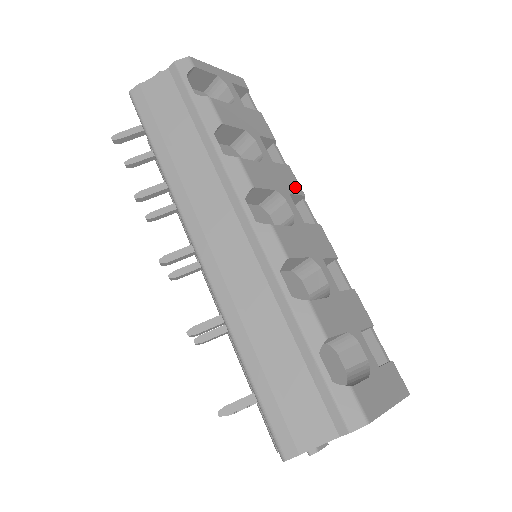
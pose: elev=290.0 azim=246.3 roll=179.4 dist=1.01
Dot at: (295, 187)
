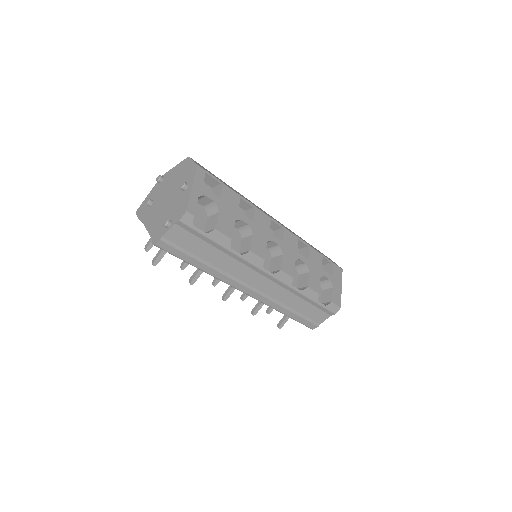
Dot at: (267, 221)
